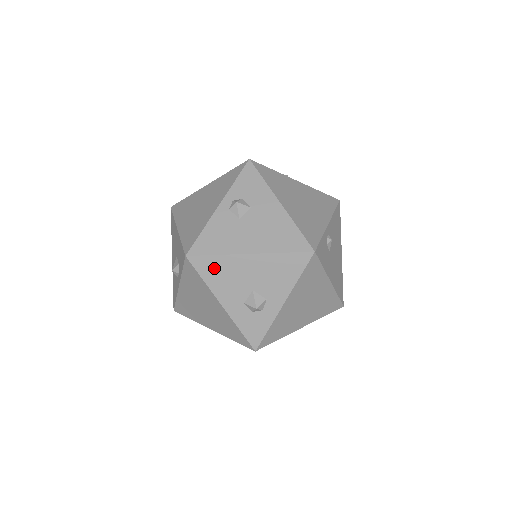
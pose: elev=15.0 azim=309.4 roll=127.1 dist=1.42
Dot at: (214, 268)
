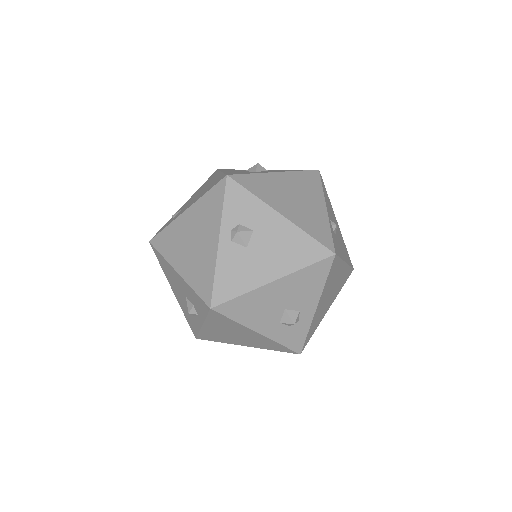
Dot at: (242, 307)
